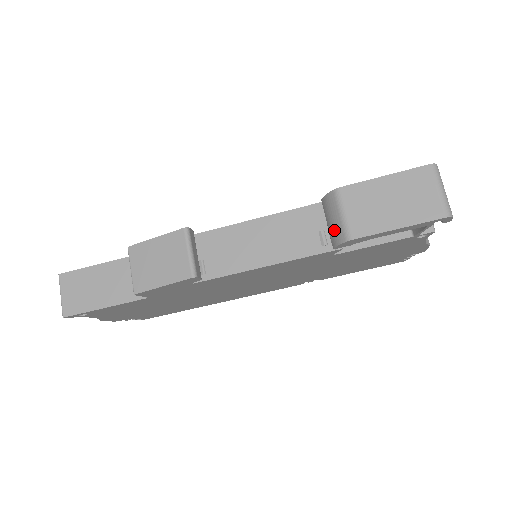
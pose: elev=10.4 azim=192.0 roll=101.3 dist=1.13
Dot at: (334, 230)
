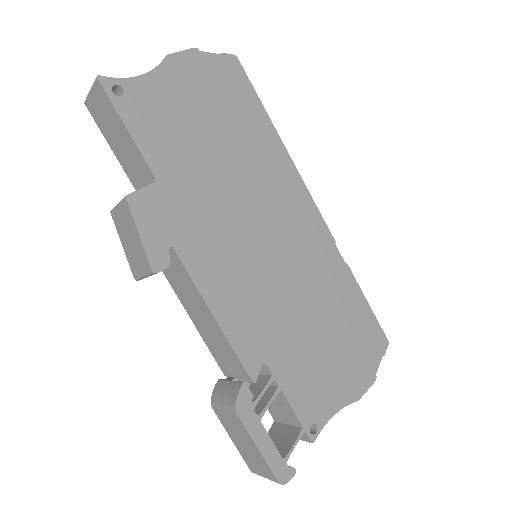
Dot at: (220, 391)
